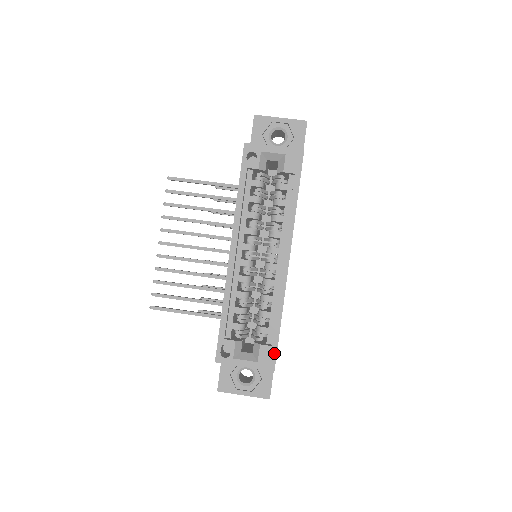
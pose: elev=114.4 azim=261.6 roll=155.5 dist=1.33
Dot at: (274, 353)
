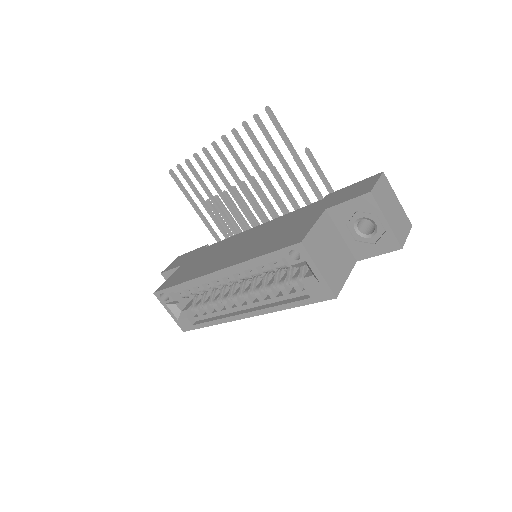
Dot at: (191, 328)
